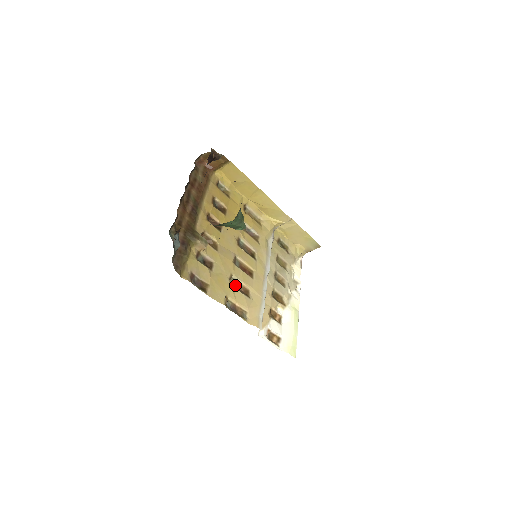
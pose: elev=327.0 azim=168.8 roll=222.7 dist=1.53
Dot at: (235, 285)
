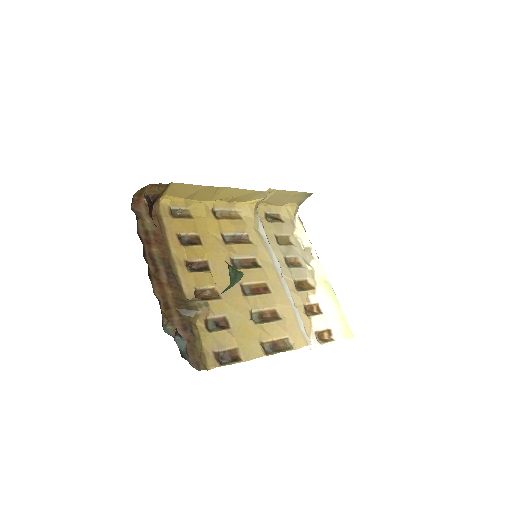
Dot at: (259, 317)
